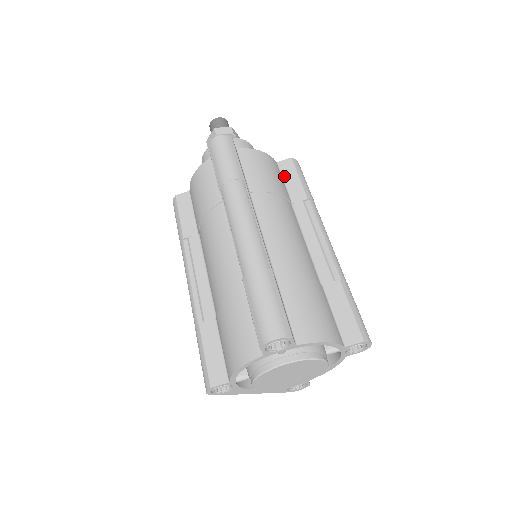
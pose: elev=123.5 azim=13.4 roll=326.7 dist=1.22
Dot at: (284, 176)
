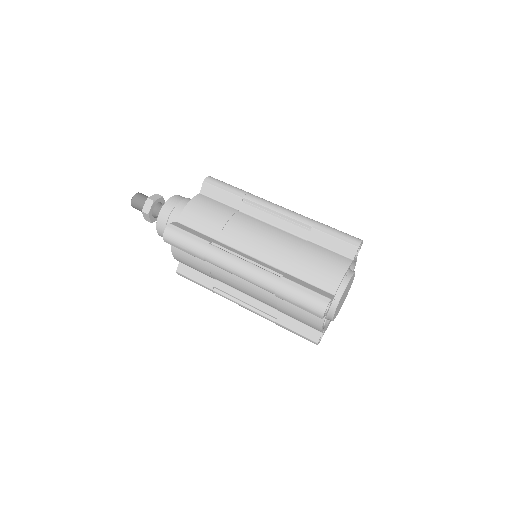
Dot at: (214, 198)
